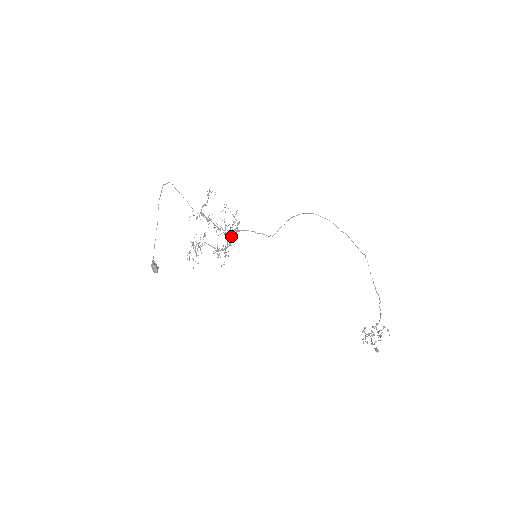
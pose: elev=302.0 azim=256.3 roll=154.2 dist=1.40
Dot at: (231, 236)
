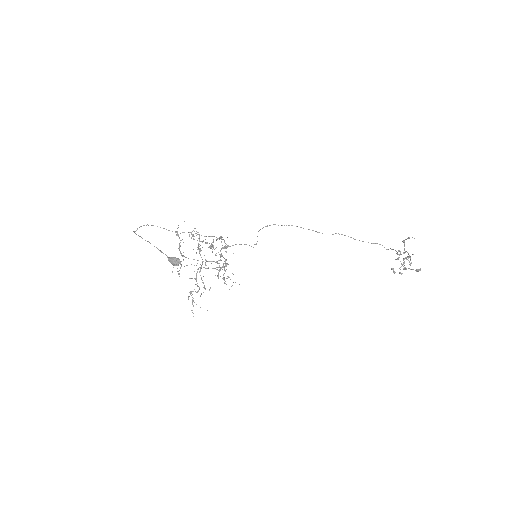
Dot at: (222, 256)
